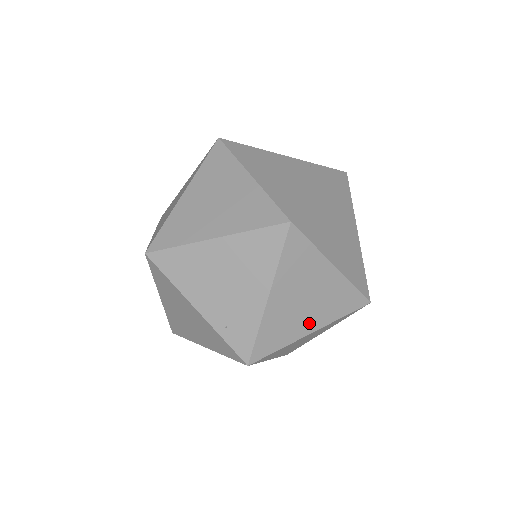
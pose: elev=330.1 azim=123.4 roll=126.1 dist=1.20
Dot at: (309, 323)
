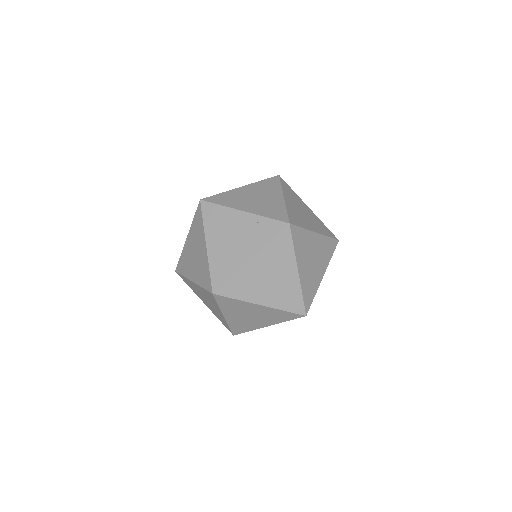
Dot at: (262, 323)
